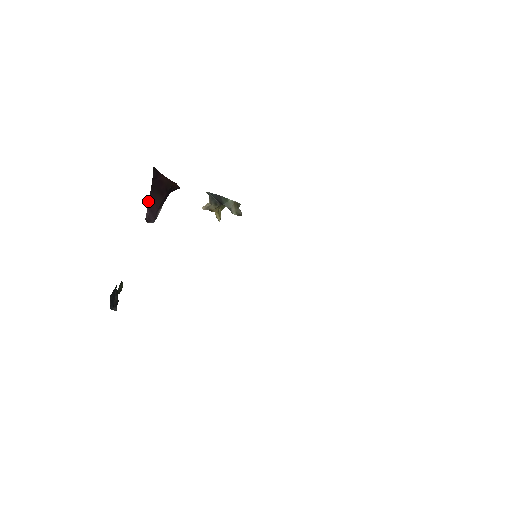
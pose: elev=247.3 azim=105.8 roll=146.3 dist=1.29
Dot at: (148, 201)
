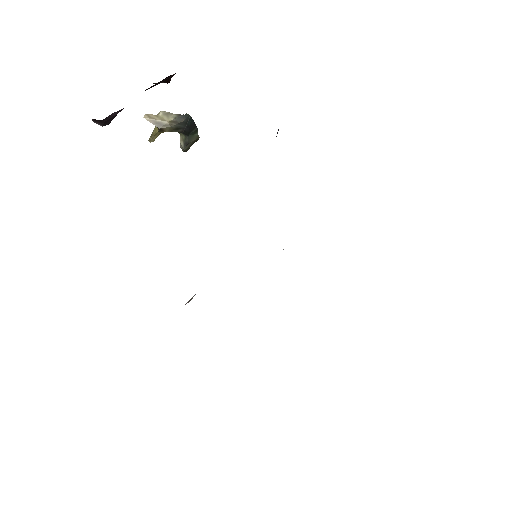
Dot at: occluded
